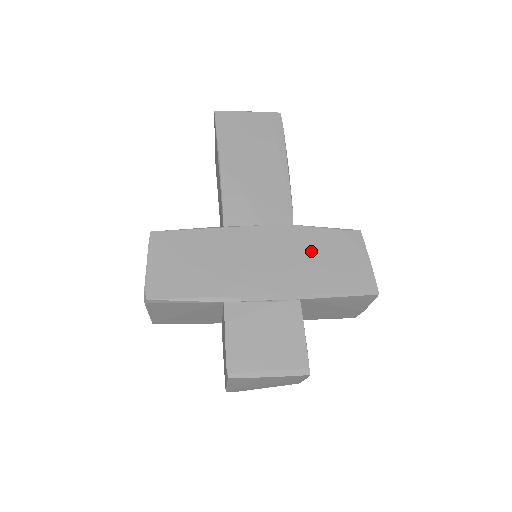
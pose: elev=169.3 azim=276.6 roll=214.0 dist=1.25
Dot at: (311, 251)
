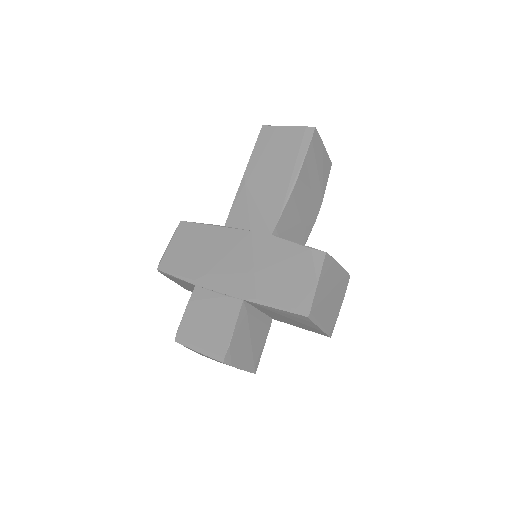
Dot at: (273, 261)
